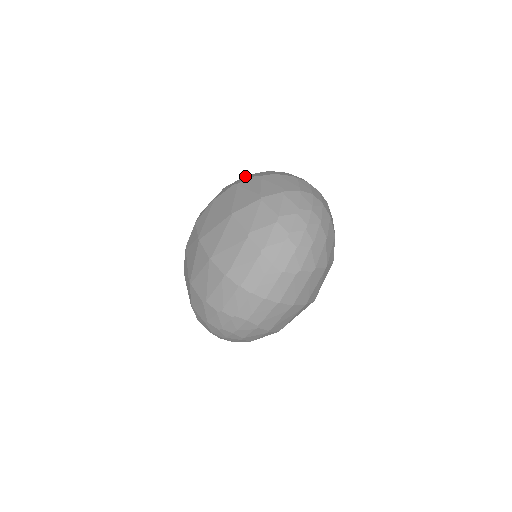
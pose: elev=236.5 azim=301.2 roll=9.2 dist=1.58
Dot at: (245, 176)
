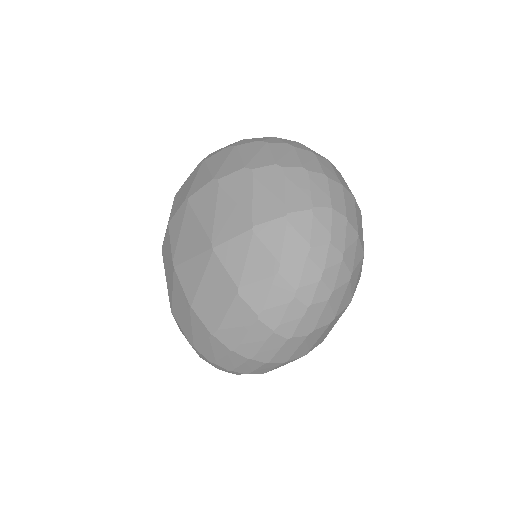
Dot at: (231, 148)
